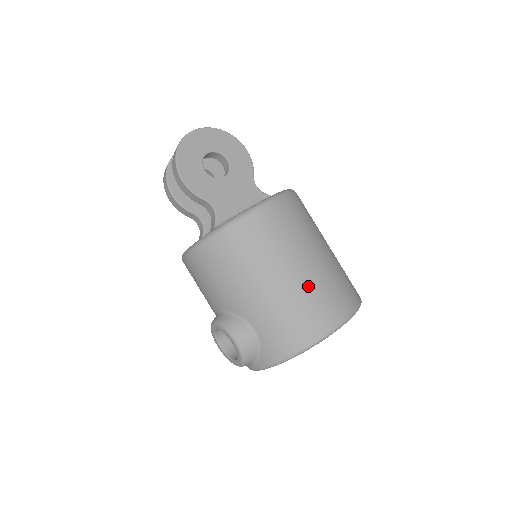
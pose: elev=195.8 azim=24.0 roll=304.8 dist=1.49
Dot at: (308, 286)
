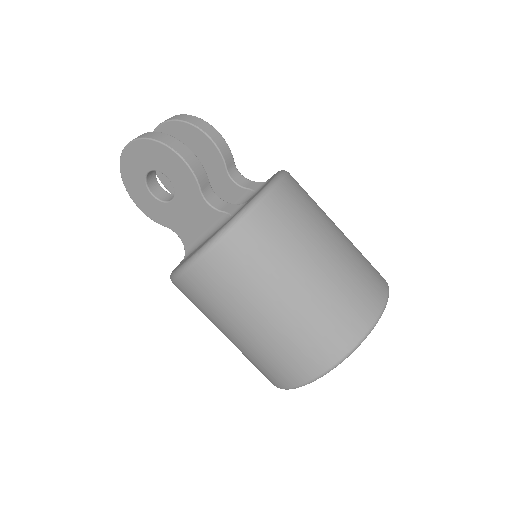
Dot at: (252, 350)
